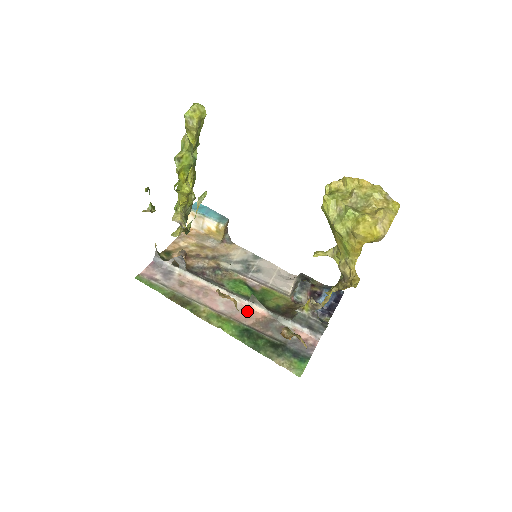
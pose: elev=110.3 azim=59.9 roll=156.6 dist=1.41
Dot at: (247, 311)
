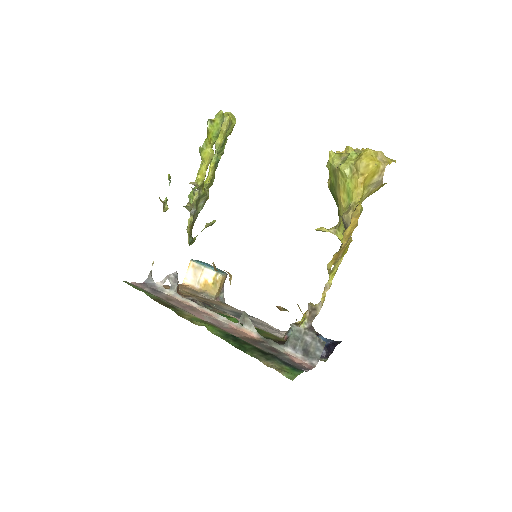
Dot at: (235, 330)
